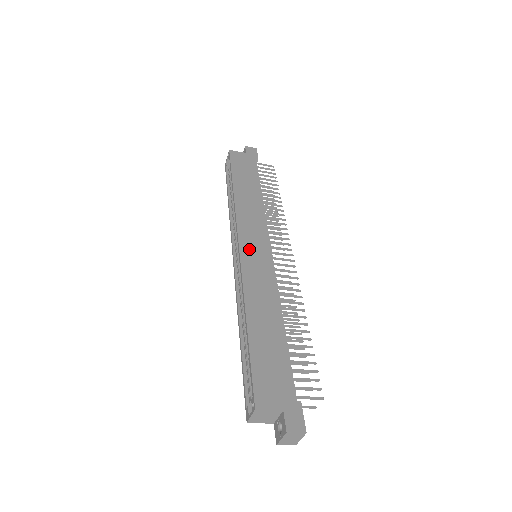
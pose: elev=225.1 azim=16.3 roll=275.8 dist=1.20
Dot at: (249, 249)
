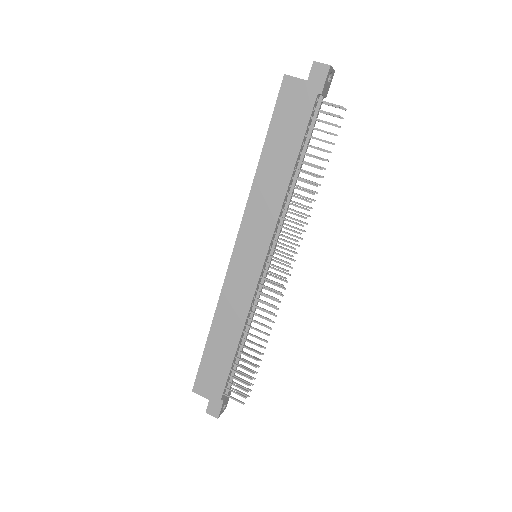
Dot at: (241, 257)
